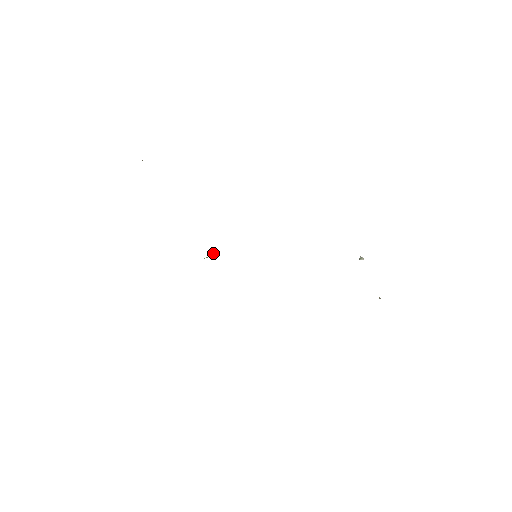
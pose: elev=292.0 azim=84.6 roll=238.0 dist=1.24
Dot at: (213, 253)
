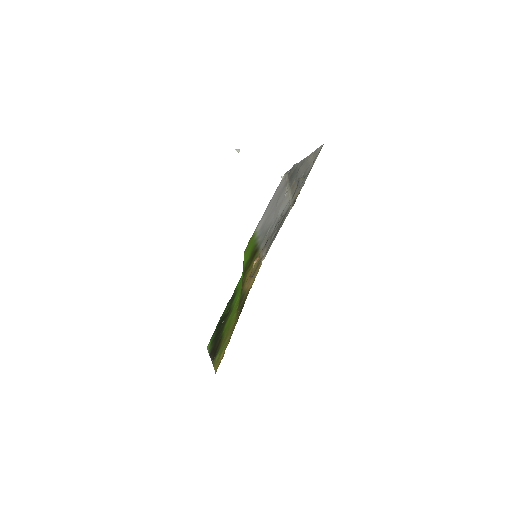
Dot at: occluded
